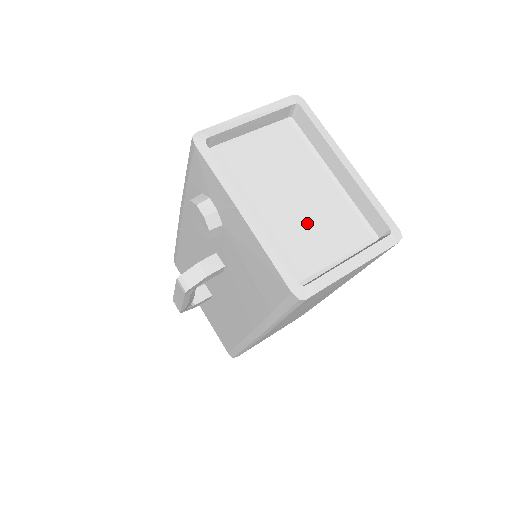
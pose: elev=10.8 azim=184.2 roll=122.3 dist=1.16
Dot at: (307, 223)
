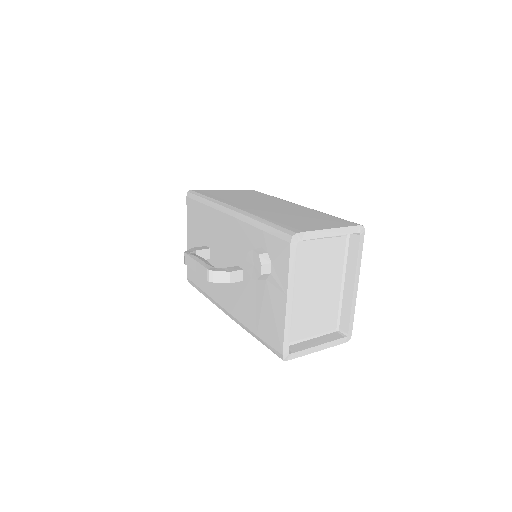
Dot at: (312, 309)
